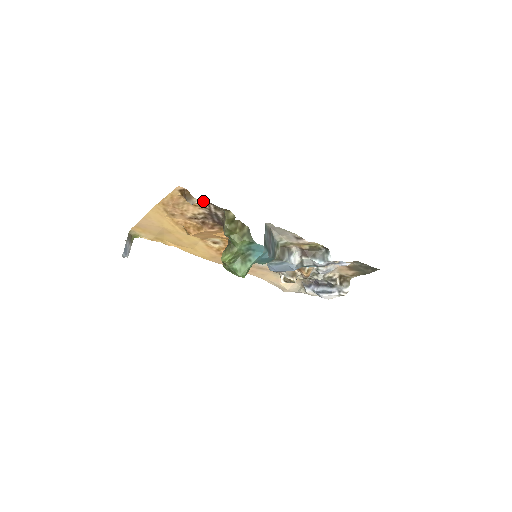
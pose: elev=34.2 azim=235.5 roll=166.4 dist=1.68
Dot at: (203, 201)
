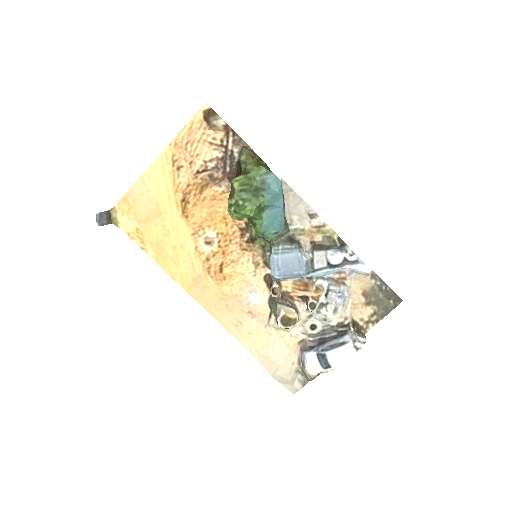
Dot at: (224, 129)
